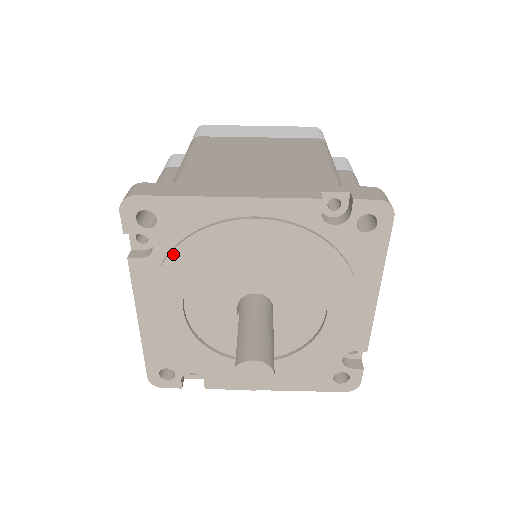
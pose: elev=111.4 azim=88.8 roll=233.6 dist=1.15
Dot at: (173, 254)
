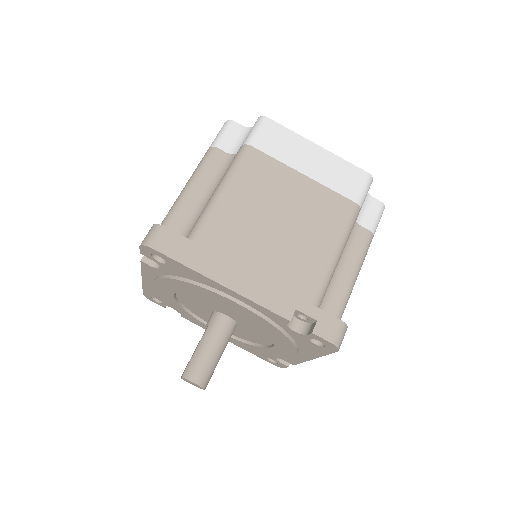
Dot at: (173, 280)
